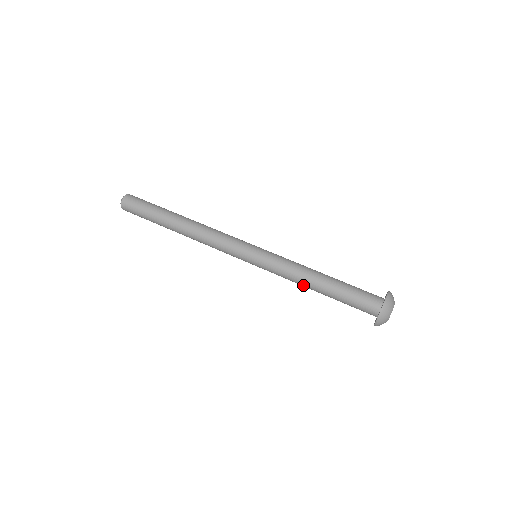
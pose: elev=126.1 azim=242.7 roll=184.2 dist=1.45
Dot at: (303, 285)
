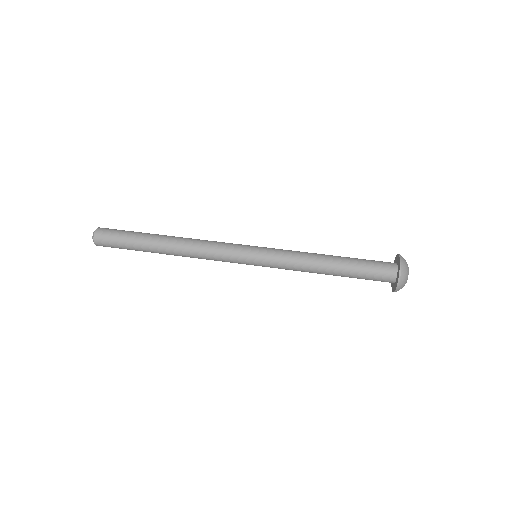
Dot at: (314, 269)
